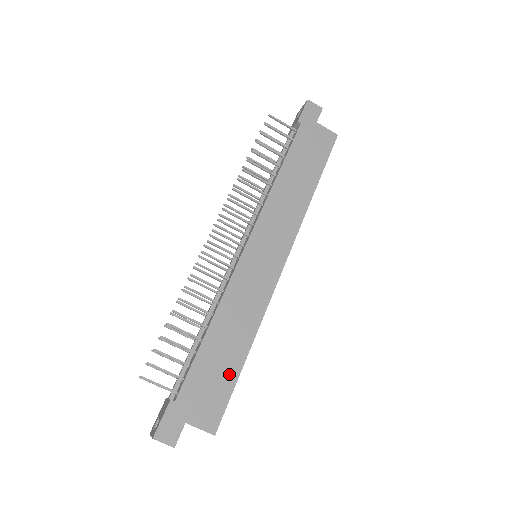
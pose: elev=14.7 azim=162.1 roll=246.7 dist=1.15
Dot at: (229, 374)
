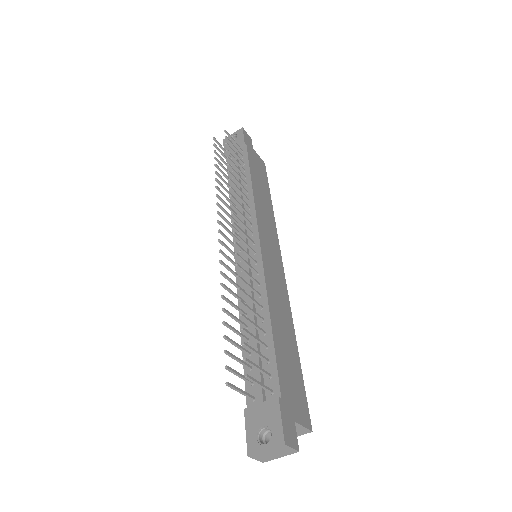
Dot at: (296, 366)
